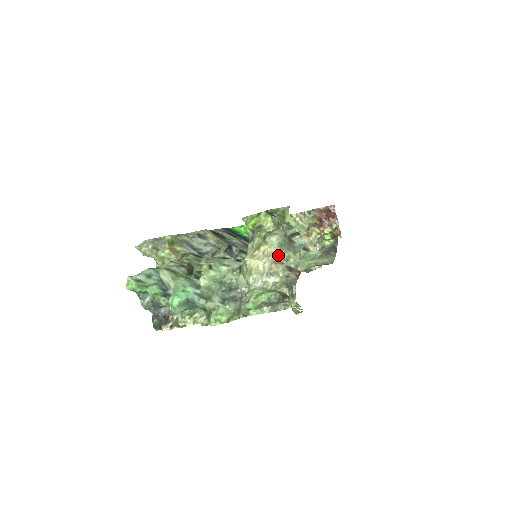
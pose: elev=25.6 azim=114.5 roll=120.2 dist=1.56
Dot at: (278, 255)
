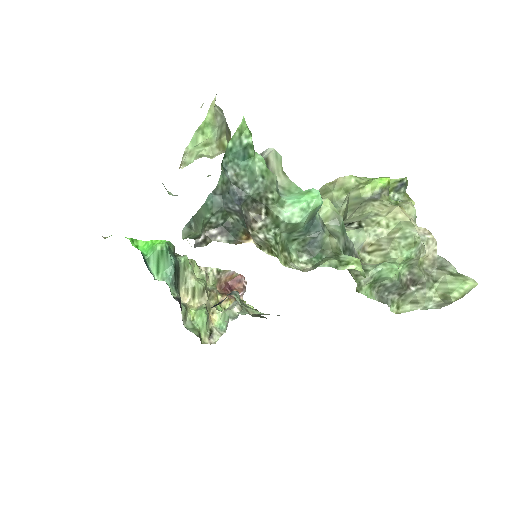
Dot at: occluded
